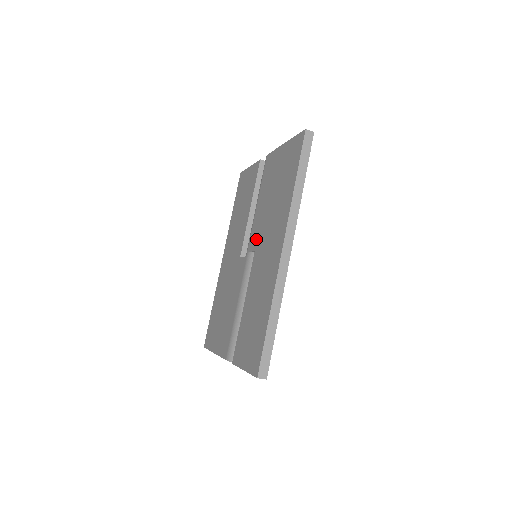
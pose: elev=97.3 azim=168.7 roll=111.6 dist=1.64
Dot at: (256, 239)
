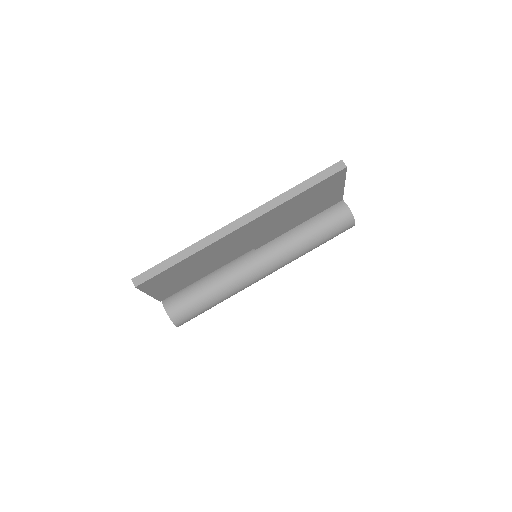
Dot at: occluded
